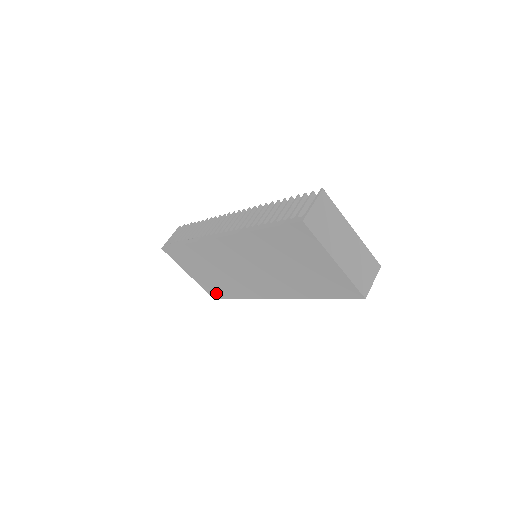
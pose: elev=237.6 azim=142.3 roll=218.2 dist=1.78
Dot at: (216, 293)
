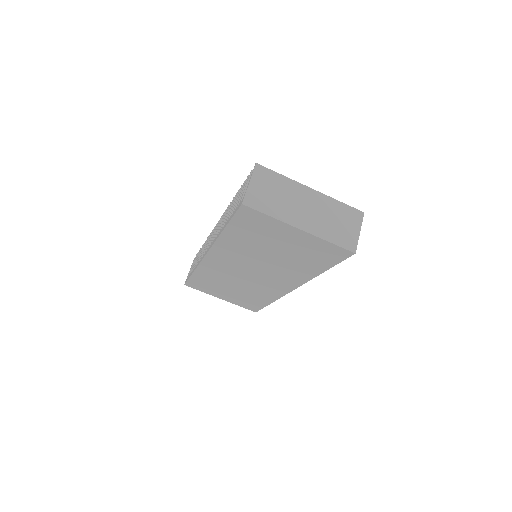
Dot at: (252, 306)
